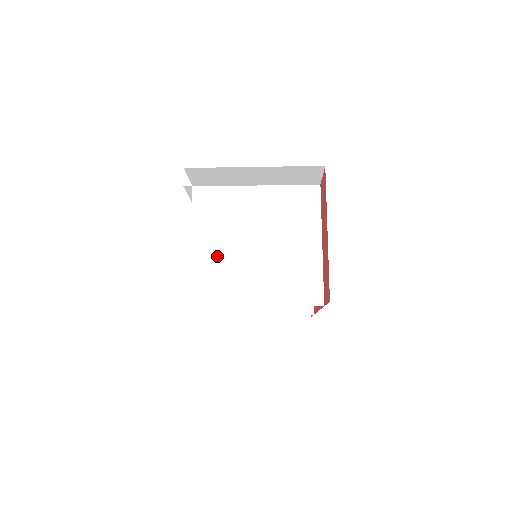
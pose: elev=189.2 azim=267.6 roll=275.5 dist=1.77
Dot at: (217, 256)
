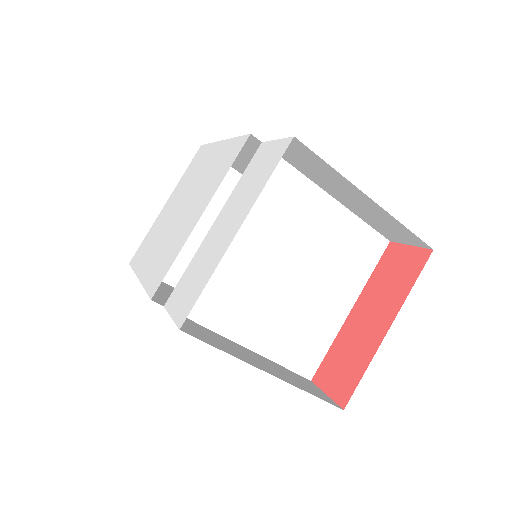
Dot at: (237, 259)
